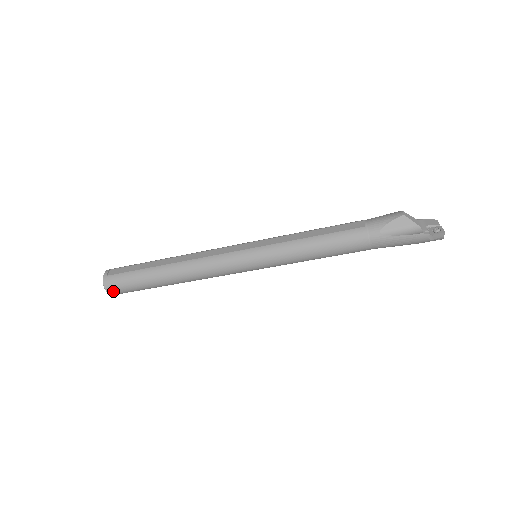
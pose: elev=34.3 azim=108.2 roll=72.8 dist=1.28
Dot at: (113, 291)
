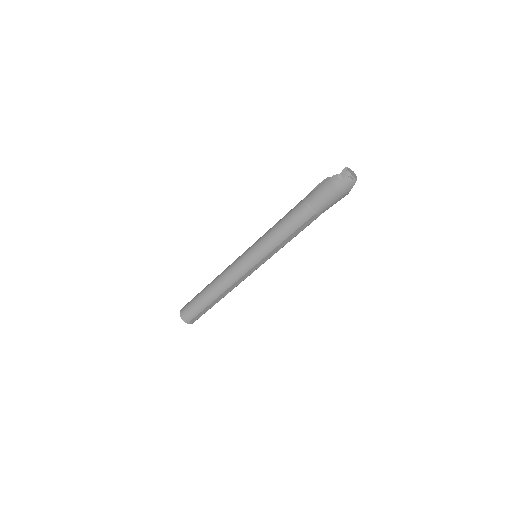
Dot at: (183, 314)
